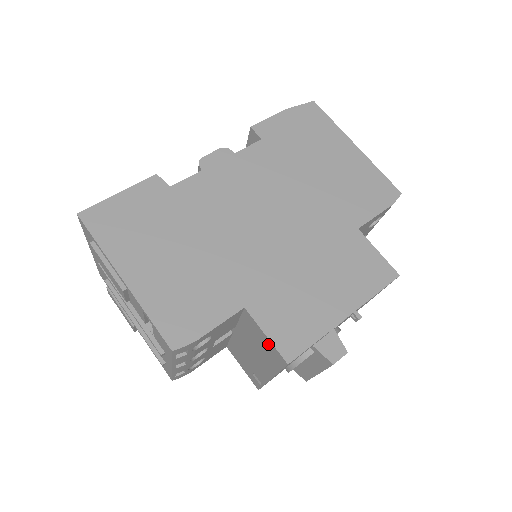
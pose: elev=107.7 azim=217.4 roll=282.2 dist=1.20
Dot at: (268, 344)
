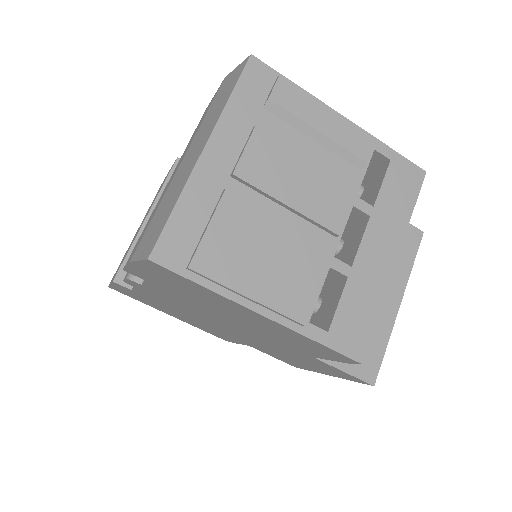
Dot at: occluded
